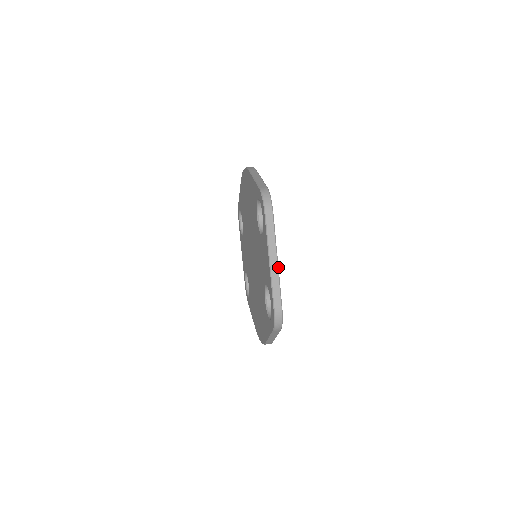
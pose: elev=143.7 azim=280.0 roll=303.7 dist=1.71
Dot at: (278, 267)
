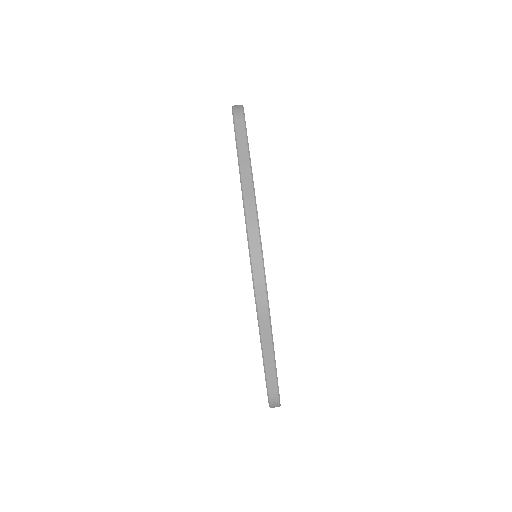
Dot at: occluded
